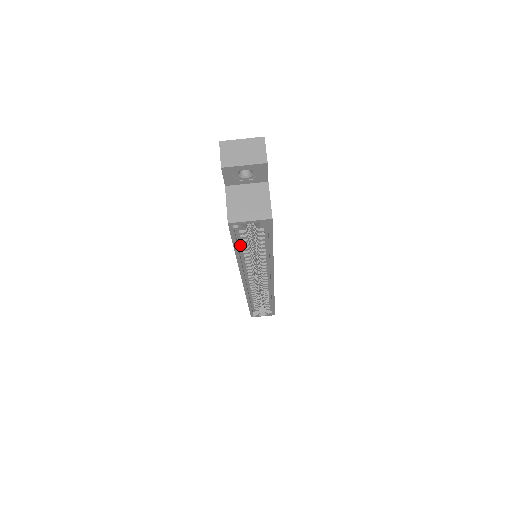
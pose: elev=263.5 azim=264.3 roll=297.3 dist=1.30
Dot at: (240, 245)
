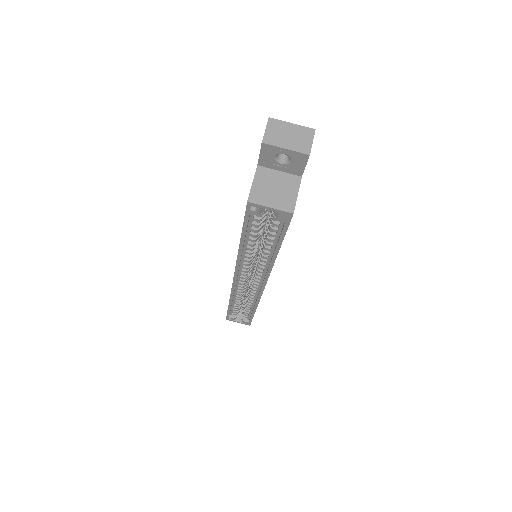
Dot at: (248, 233)
